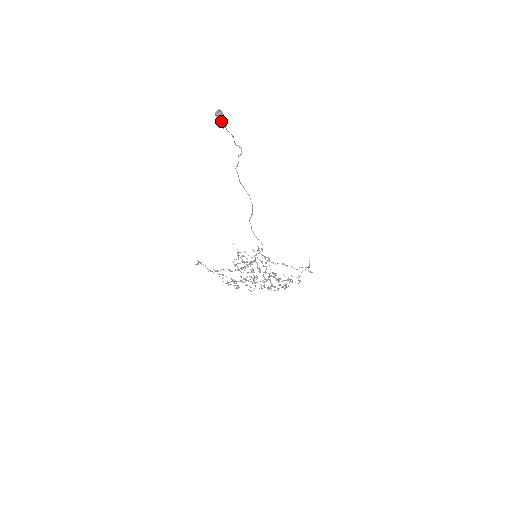
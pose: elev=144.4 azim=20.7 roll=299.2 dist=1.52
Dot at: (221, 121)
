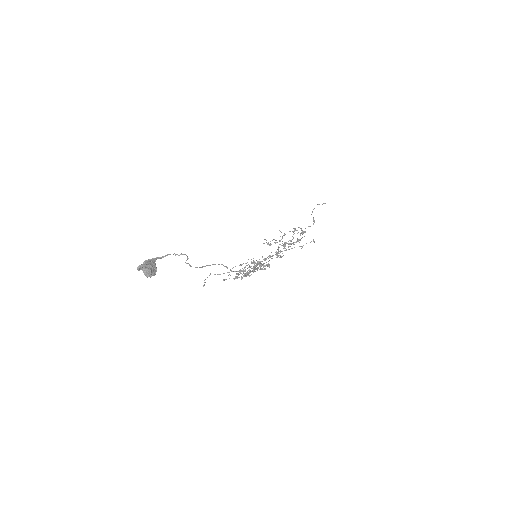
Dot at: occluded
